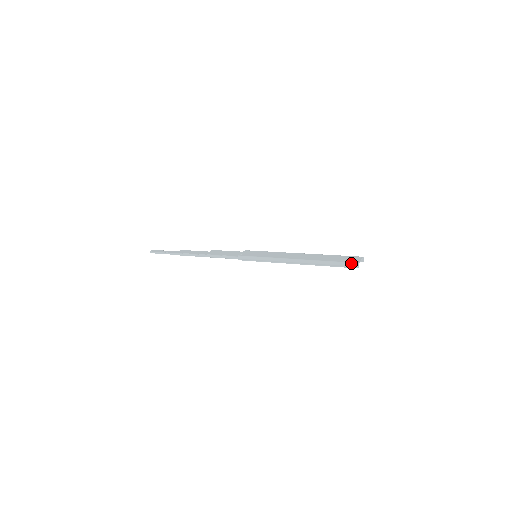
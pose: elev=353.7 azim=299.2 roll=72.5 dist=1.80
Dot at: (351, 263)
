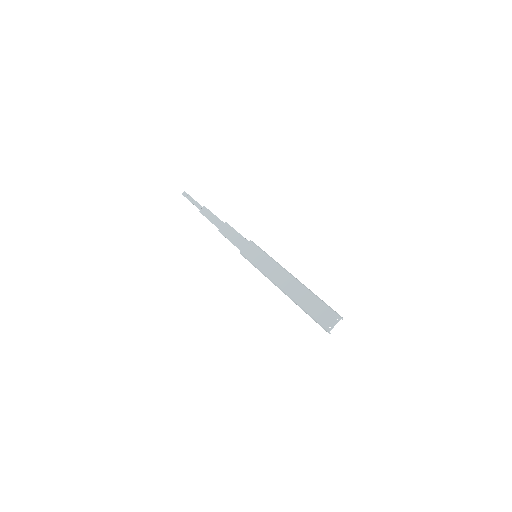
Dot at: (323, 327)
